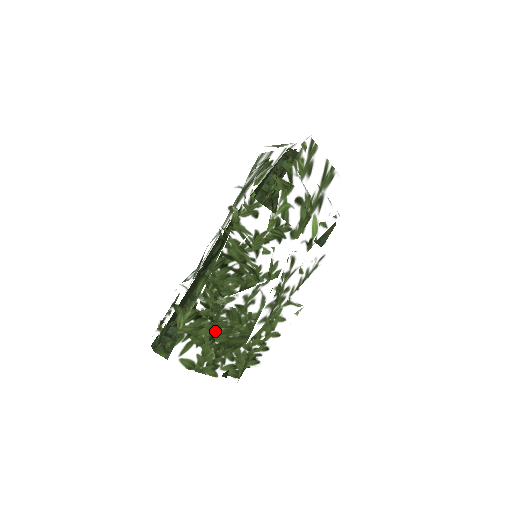
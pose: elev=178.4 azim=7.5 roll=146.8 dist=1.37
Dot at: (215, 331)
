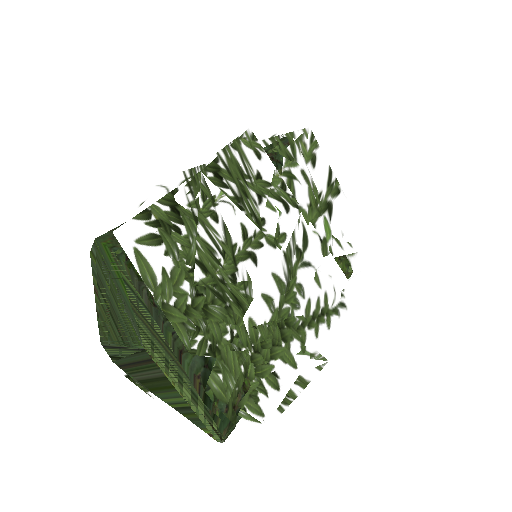
Dot at: (198, 230)
